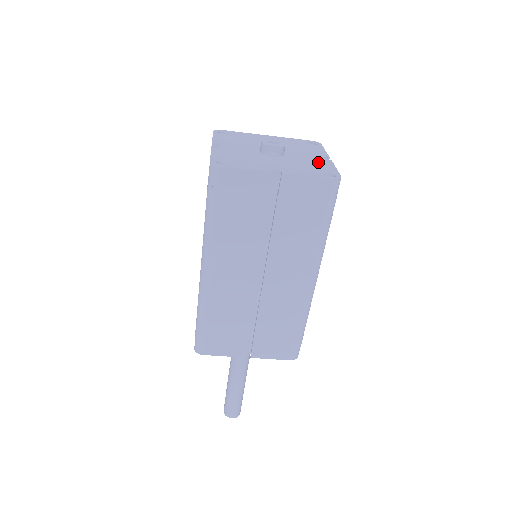
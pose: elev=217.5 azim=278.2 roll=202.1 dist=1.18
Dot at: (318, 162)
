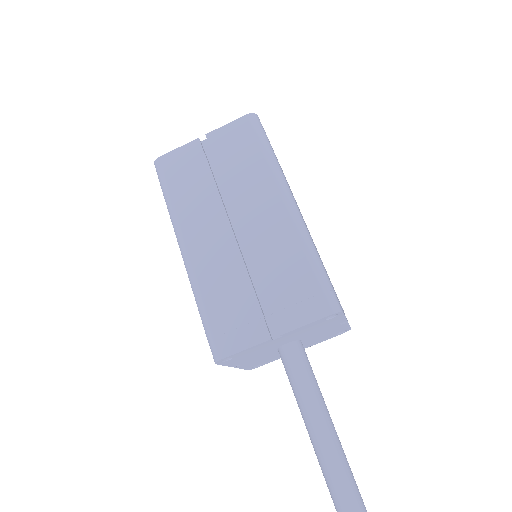
Dot at: occluded
